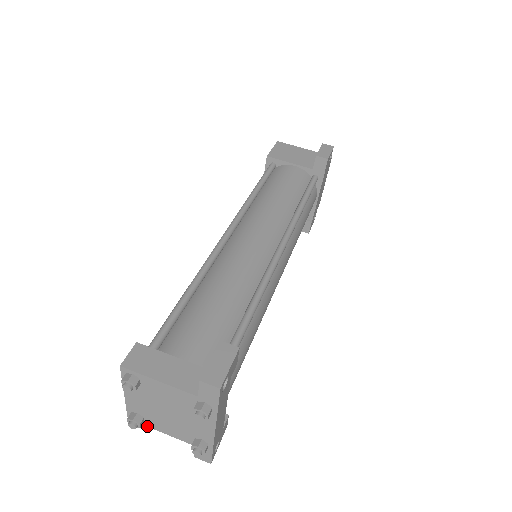
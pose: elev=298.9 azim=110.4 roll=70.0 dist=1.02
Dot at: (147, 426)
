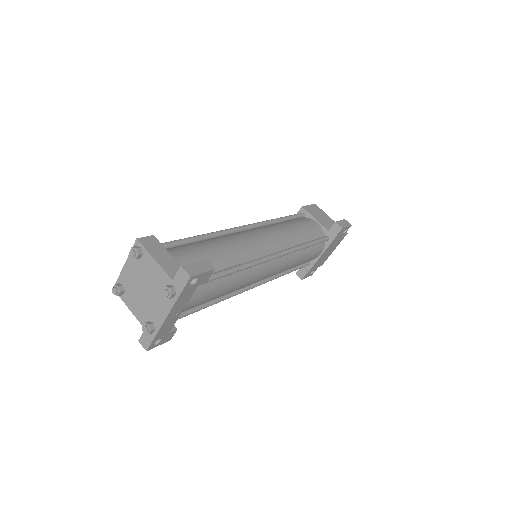
Dot at: (122, 300)
